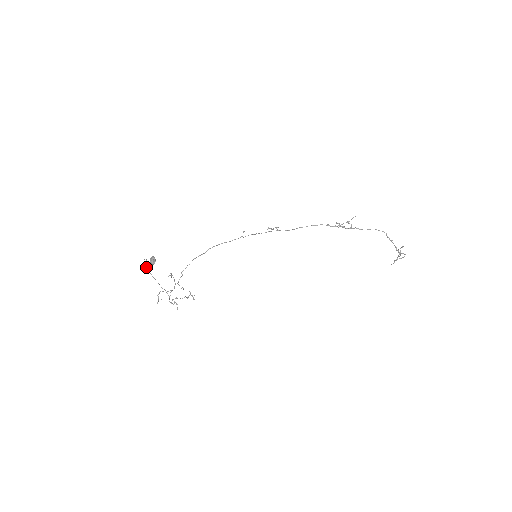
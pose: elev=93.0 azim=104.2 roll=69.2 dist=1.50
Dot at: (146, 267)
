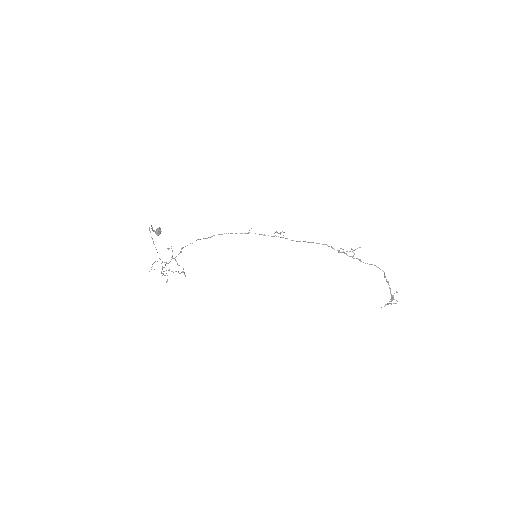
Dot at: (150, 232)
